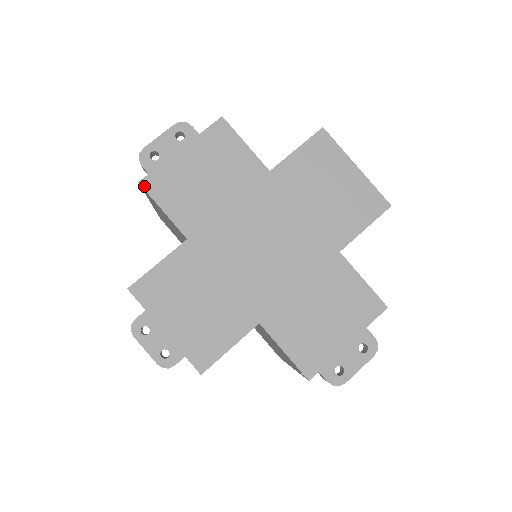
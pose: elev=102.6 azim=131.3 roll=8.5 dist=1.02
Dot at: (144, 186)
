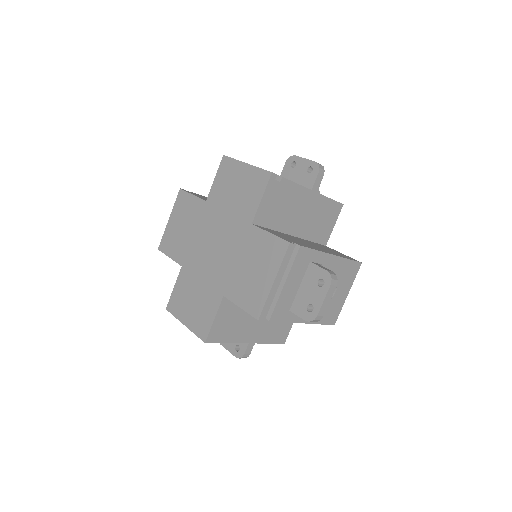
Dot at: (160, 250)
